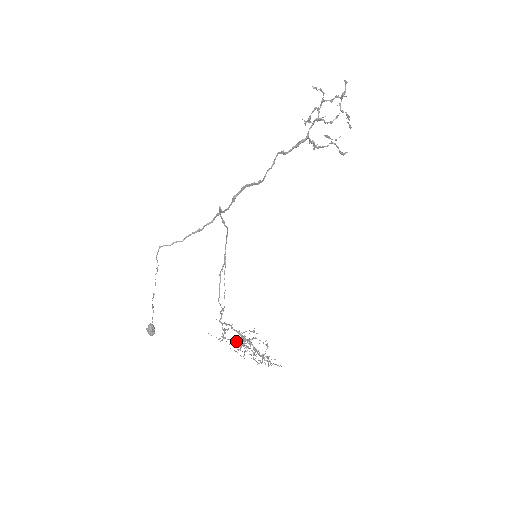
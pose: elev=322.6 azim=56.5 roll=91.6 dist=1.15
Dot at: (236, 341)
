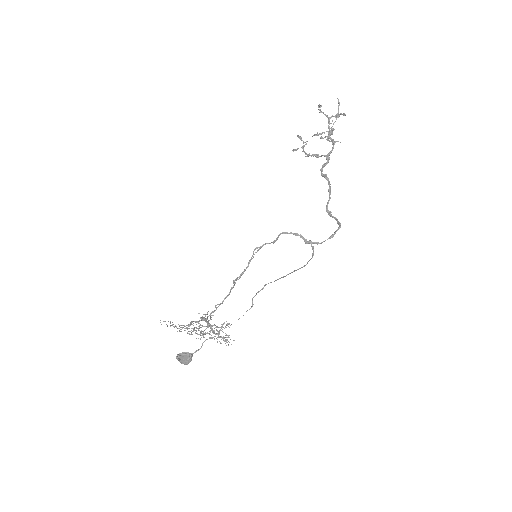
Dot at: occluded
